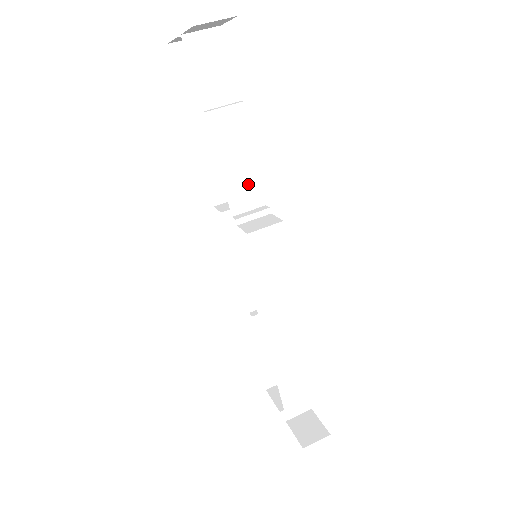
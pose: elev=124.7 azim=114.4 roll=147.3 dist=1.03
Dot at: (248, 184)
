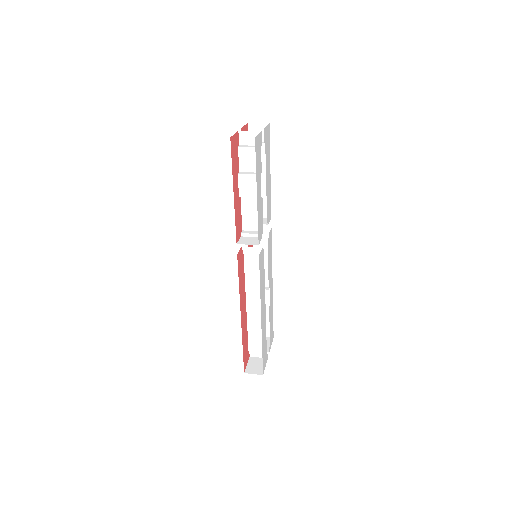
Dot at: (256, 217)
